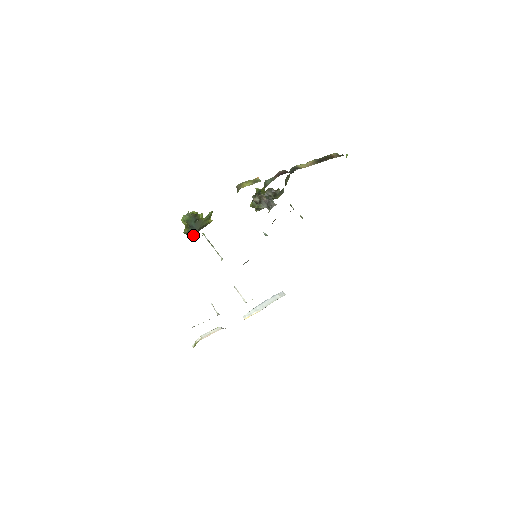
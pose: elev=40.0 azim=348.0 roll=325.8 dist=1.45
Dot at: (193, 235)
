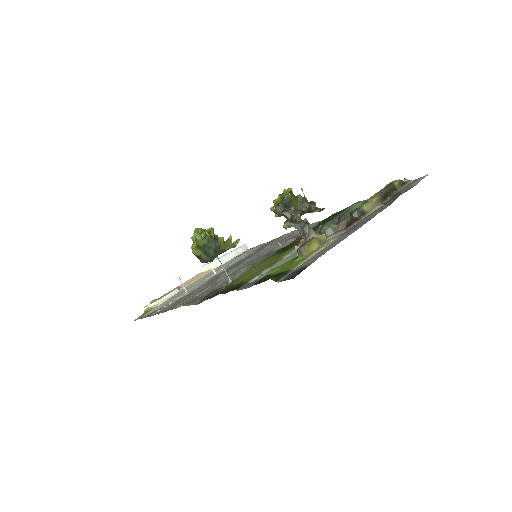
Dot at: (207, 262)
